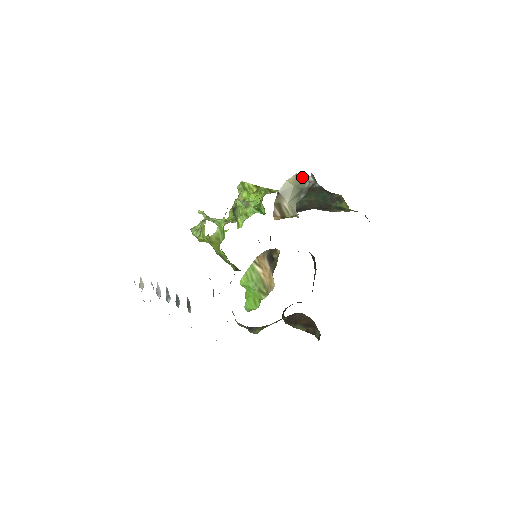
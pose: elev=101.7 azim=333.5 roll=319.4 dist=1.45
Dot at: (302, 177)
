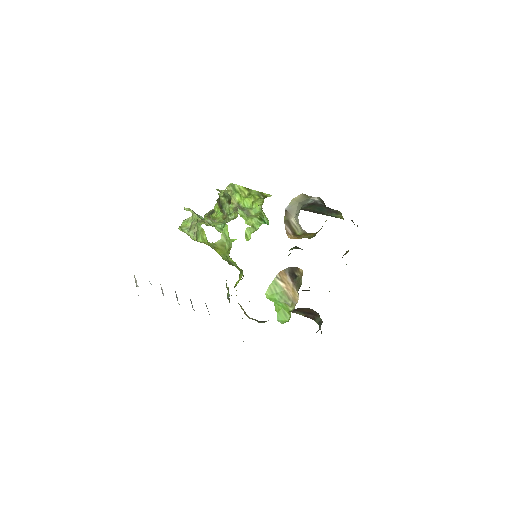
Dot at: (307, 196)
